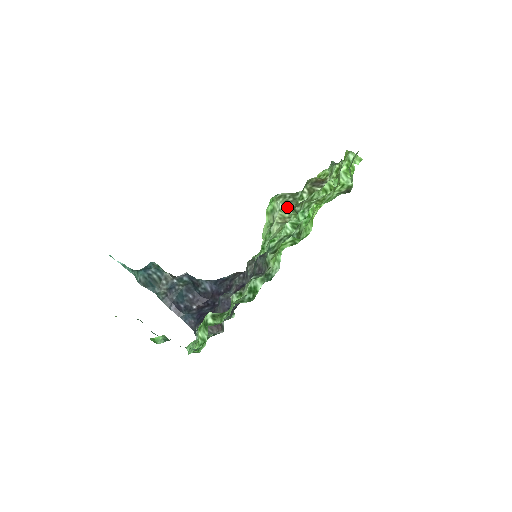
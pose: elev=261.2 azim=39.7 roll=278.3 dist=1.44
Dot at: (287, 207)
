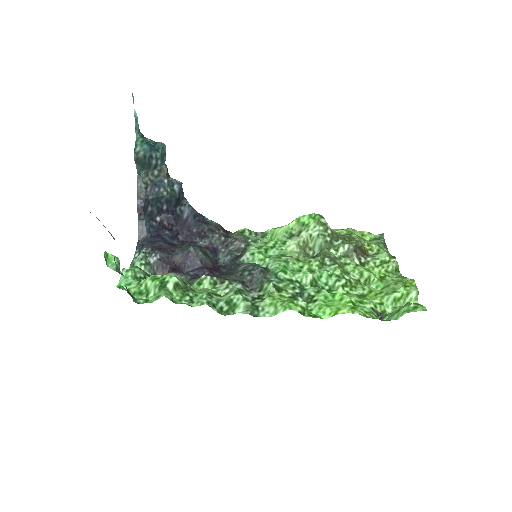
Dot at: (319, 242)
